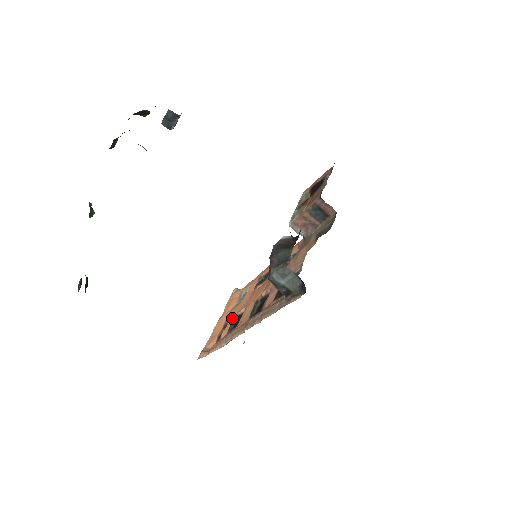
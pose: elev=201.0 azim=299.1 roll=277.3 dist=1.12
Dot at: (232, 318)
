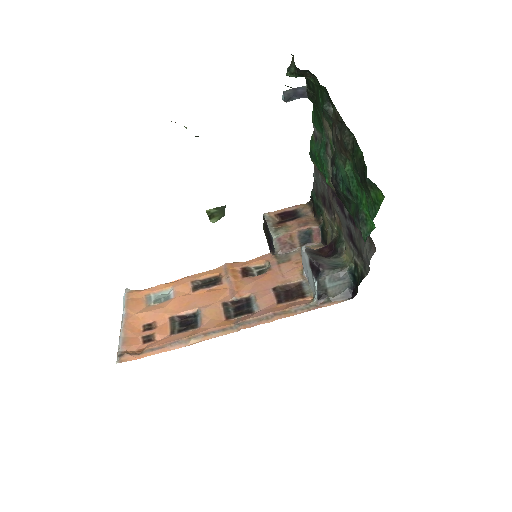
Dot at: (165, 318)
